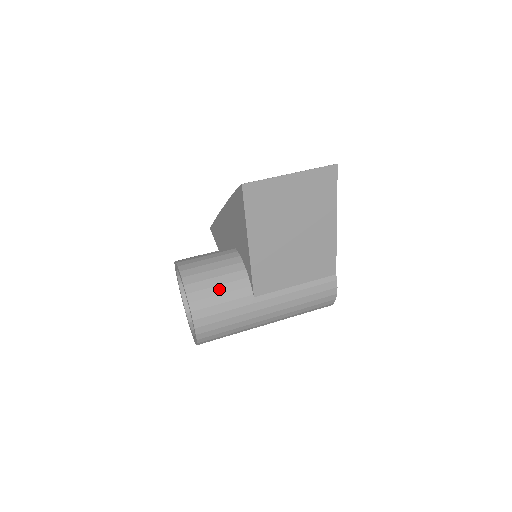
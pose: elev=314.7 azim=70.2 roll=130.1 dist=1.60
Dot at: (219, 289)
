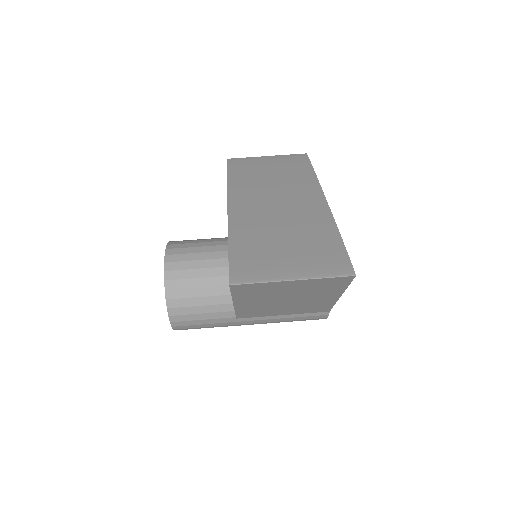
Dot at: (201, 309)
